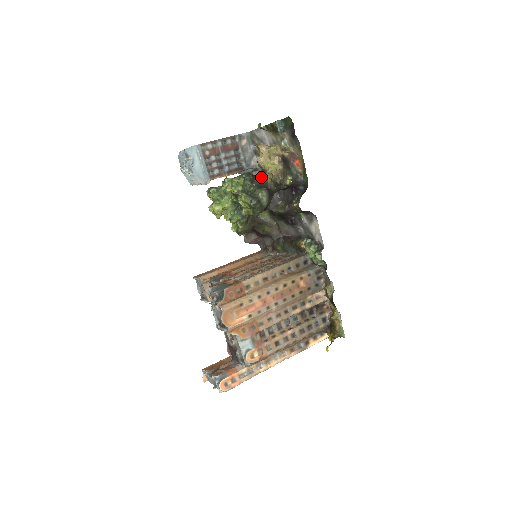
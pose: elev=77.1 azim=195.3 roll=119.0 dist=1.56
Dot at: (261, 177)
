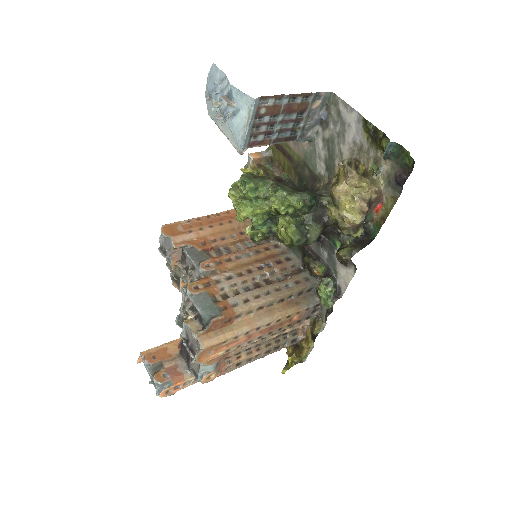
Dot at: (324, 205)
